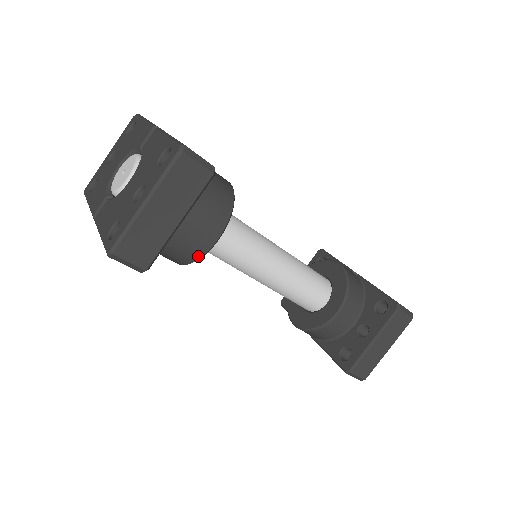
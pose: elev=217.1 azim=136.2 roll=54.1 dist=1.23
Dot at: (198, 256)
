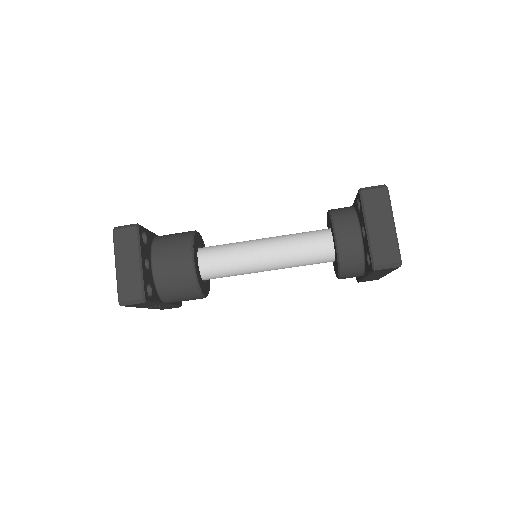
Dot at: (193, 278)
